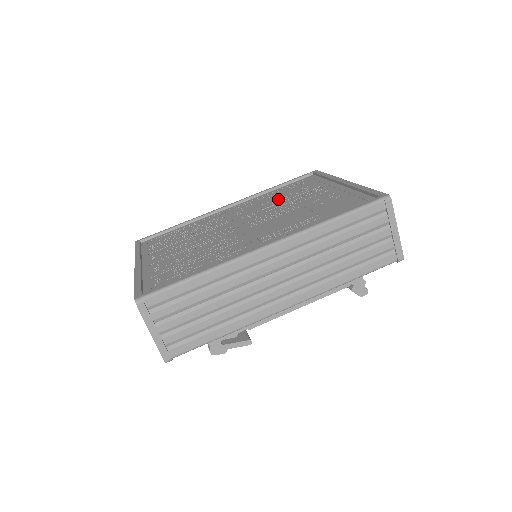
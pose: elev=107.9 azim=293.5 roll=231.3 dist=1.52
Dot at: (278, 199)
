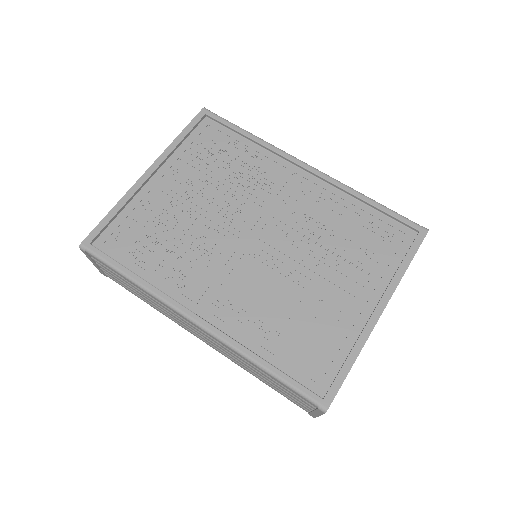
Dot at: (330, 234)
